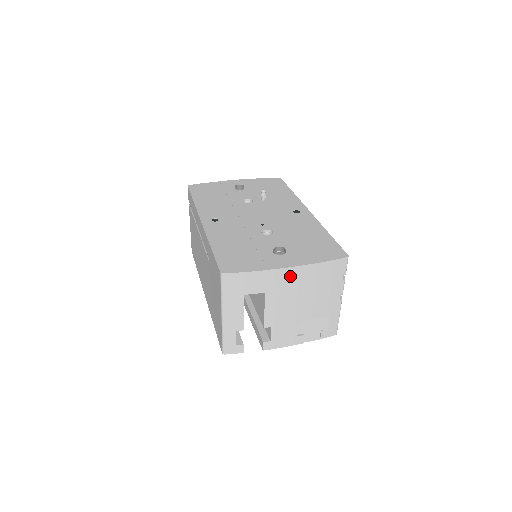
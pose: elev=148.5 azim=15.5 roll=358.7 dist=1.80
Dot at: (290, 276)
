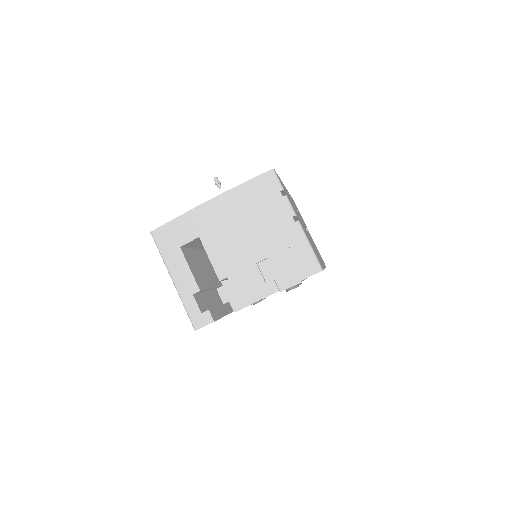
Dot at: (215, 210)
